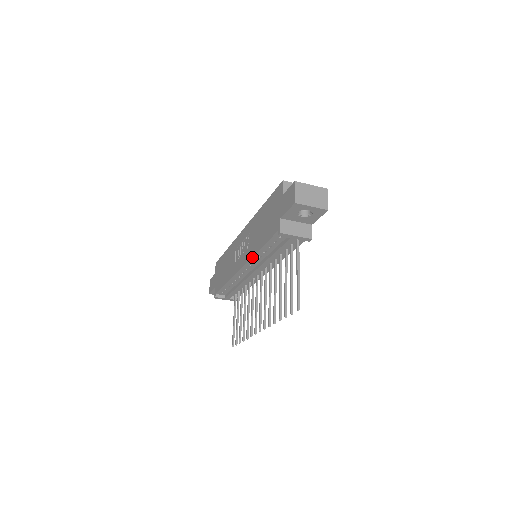
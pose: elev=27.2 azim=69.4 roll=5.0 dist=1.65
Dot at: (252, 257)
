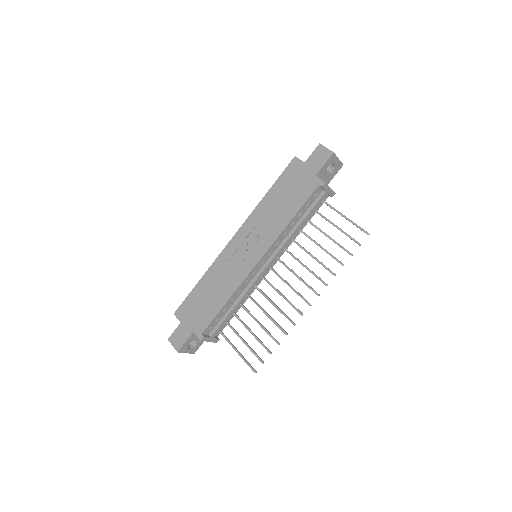
Dot at: (278, 236)
